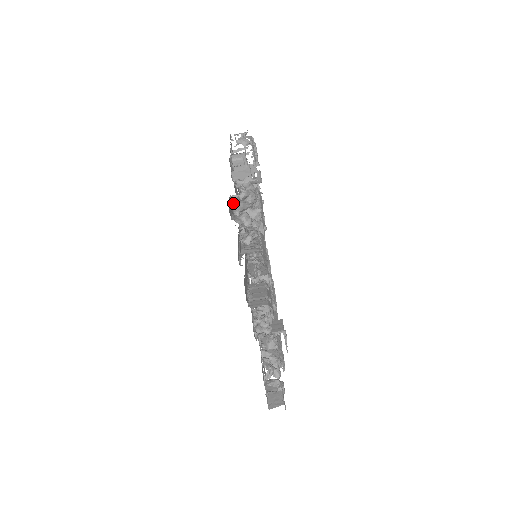
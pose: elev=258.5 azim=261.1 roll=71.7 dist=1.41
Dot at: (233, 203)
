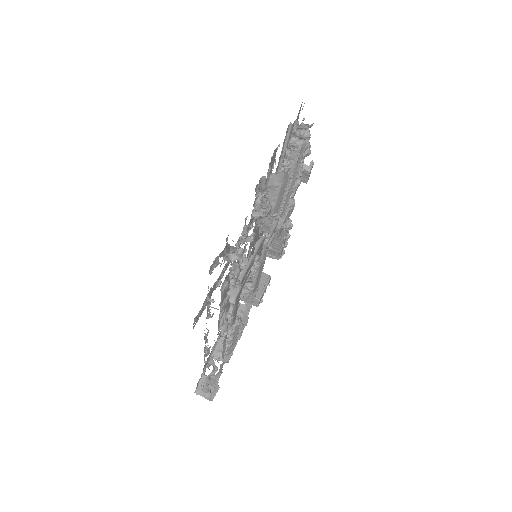
Dot at: occluded
